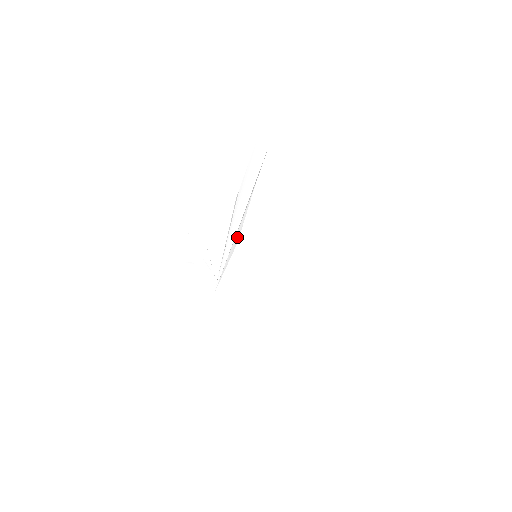
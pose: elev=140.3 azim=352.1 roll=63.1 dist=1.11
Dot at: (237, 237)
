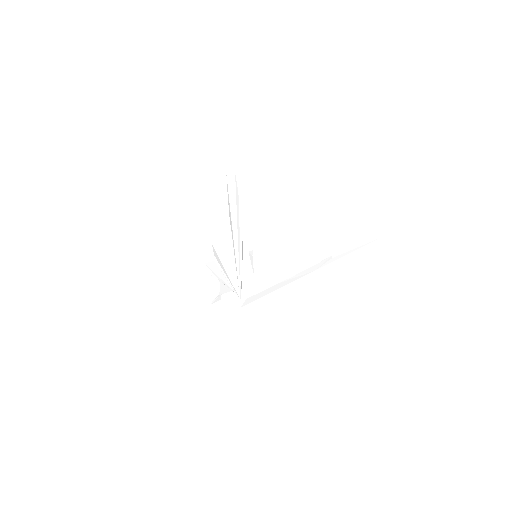
Dot at: (242, 251)
